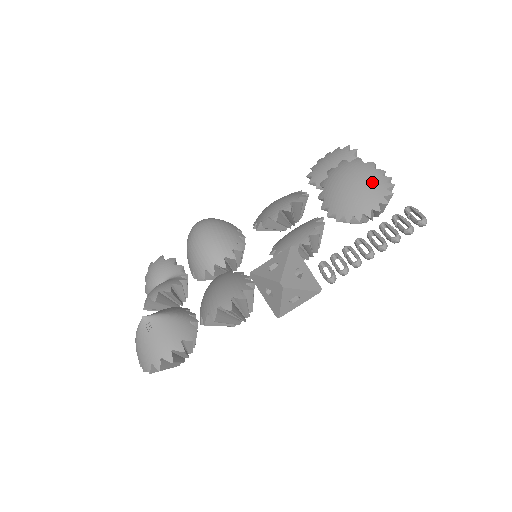
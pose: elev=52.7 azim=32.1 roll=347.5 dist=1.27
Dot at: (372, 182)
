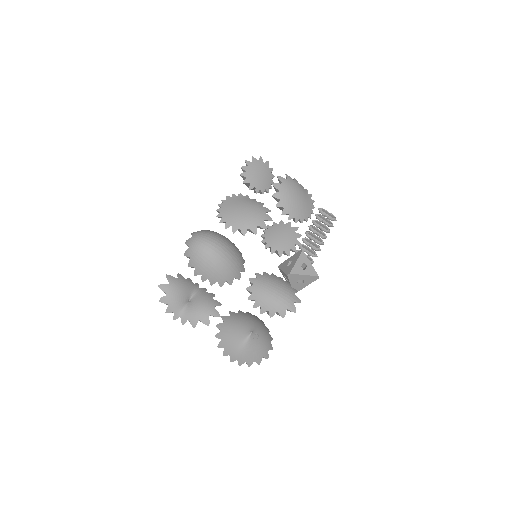
Dot at: (305, 195)
